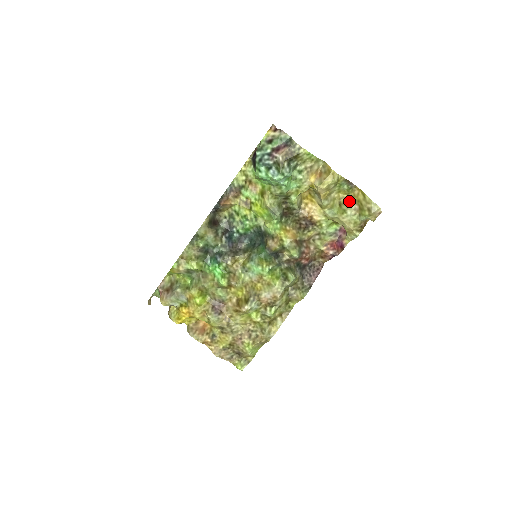
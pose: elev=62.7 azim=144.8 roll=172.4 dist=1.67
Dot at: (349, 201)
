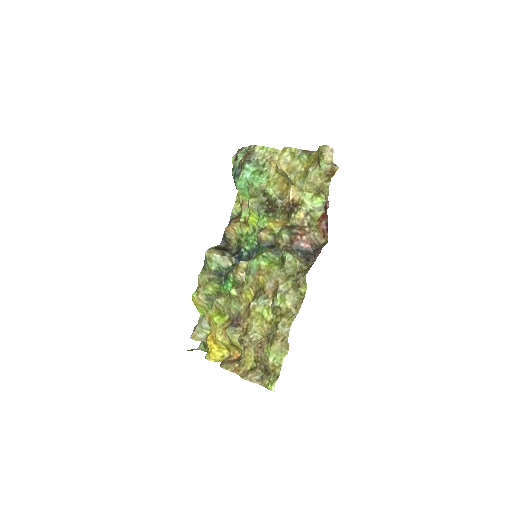
Dot at: (311, 164)
